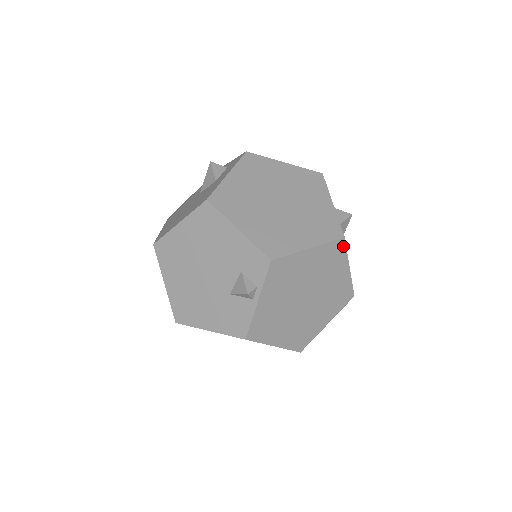
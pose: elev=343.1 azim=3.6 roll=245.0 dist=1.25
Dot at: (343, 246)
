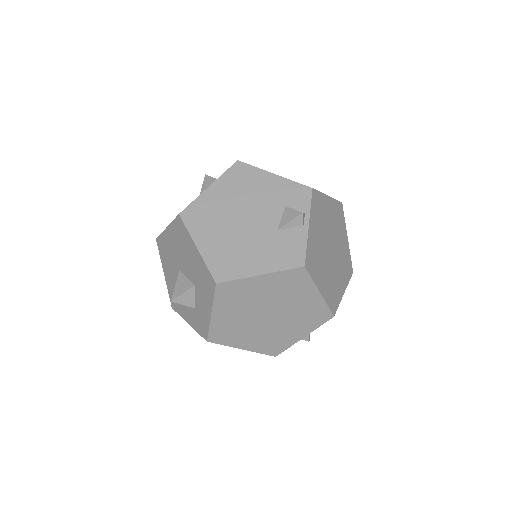
Dot at: (342, 211)
